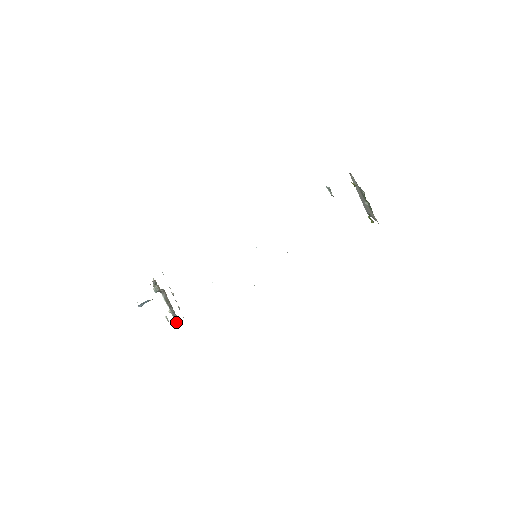
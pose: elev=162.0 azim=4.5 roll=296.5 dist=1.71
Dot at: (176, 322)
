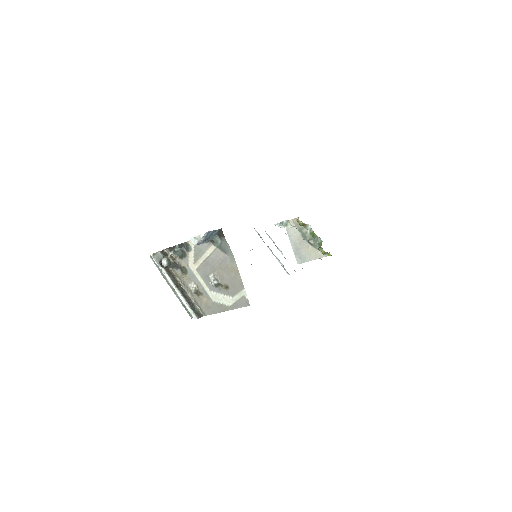
Dot at: (194, 312)
